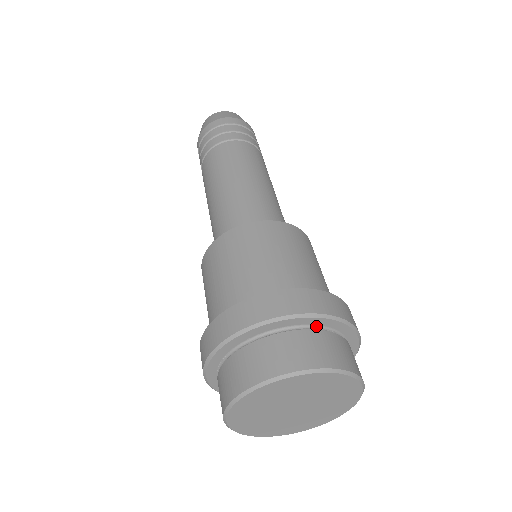
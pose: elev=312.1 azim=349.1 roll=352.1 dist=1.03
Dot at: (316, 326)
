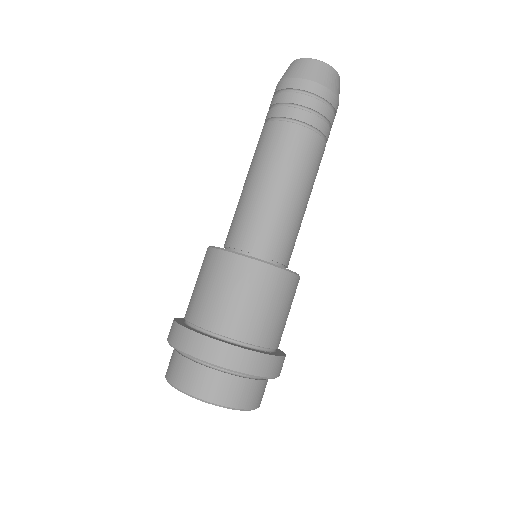
Dot at: occluded
